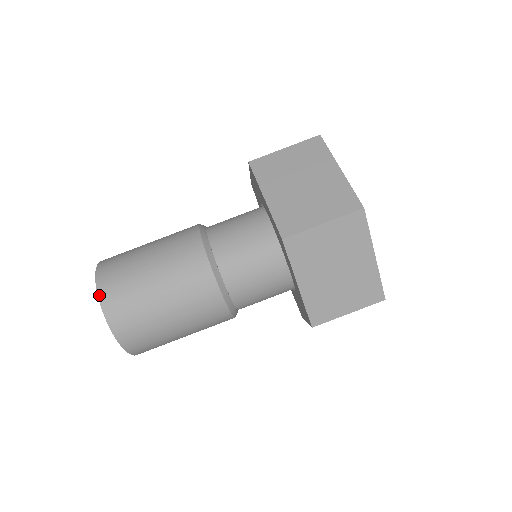
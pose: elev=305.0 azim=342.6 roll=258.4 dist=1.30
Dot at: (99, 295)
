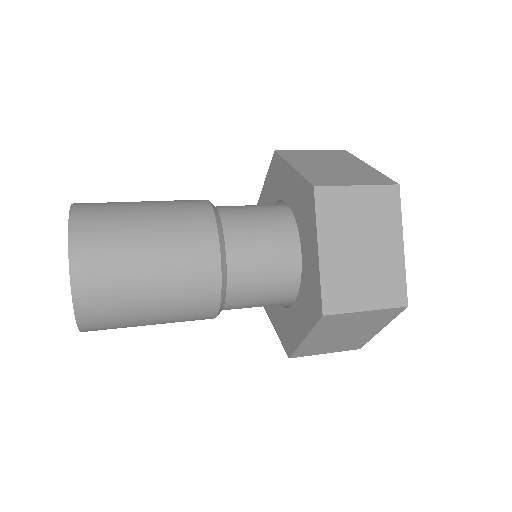
Dot at: (72, 284)
